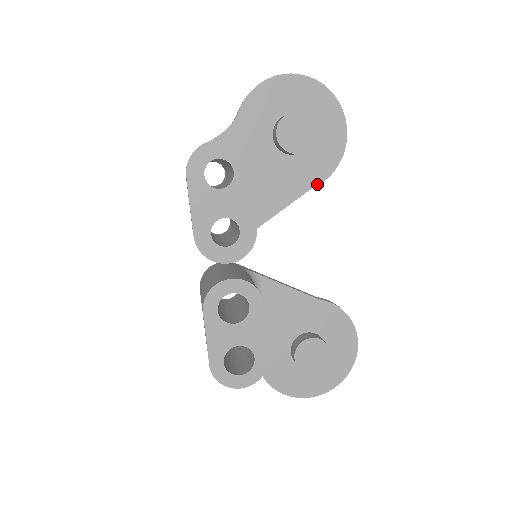
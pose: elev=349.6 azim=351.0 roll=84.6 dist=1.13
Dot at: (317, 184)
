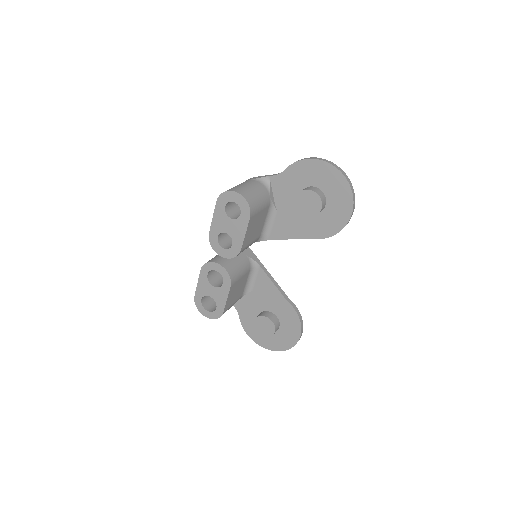
Dot at: (315, 238)
